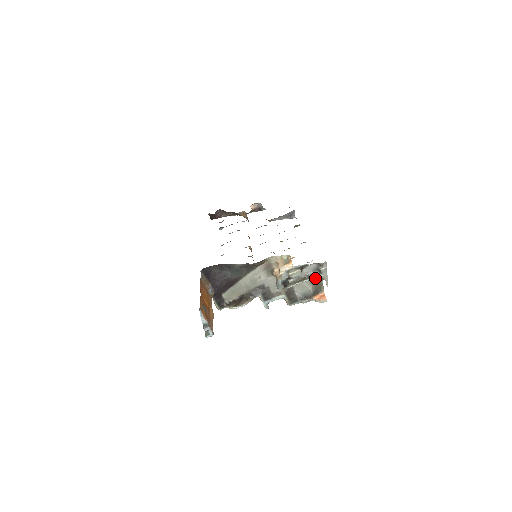
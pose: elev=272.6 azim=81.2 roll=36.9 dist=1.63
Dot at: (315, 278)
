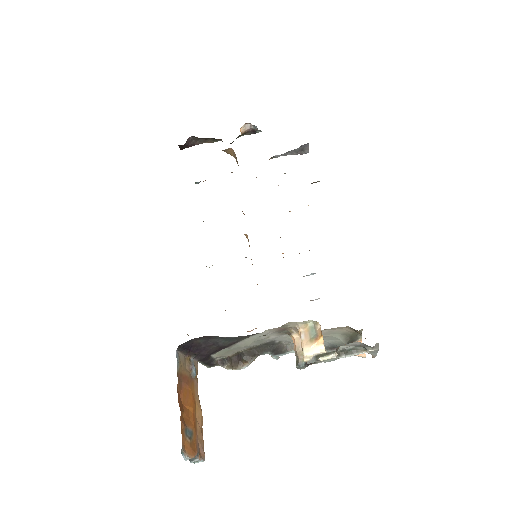
Dot at: (356, 354)
